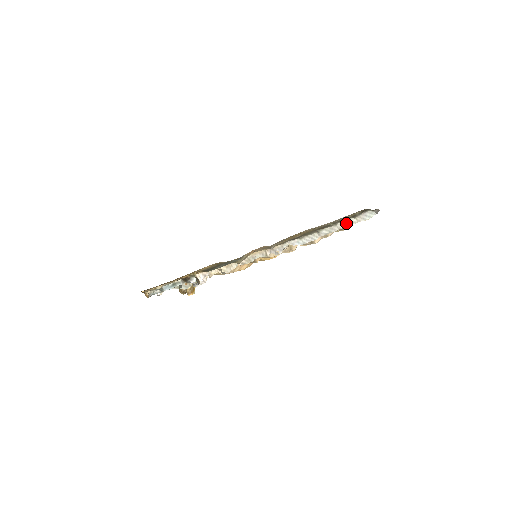
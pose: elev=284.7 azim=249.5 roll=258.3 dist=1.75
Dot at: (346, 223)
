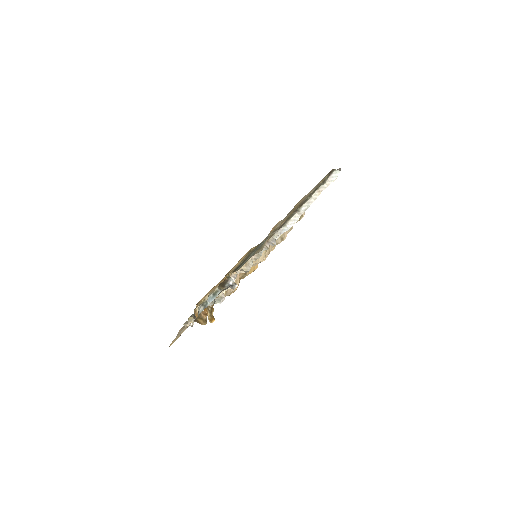
Dot at: (319, 191)
